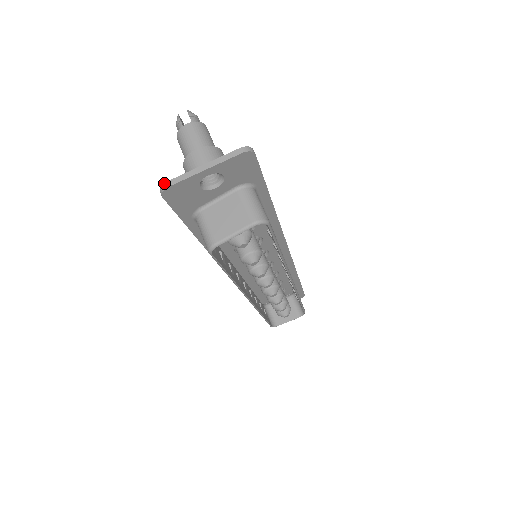
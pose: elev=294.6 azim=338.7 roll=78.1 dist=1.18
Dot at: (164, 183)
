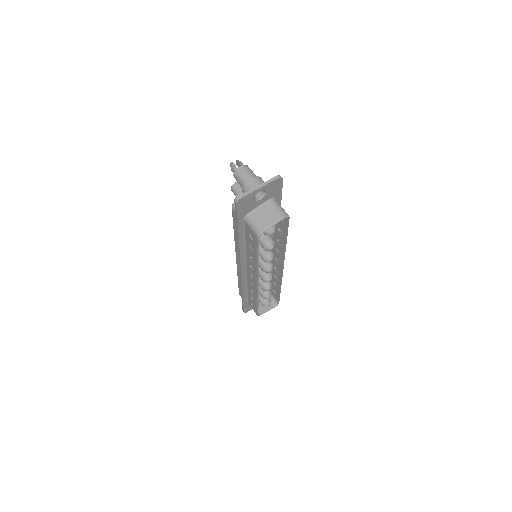
Dot at: (239, 196)
